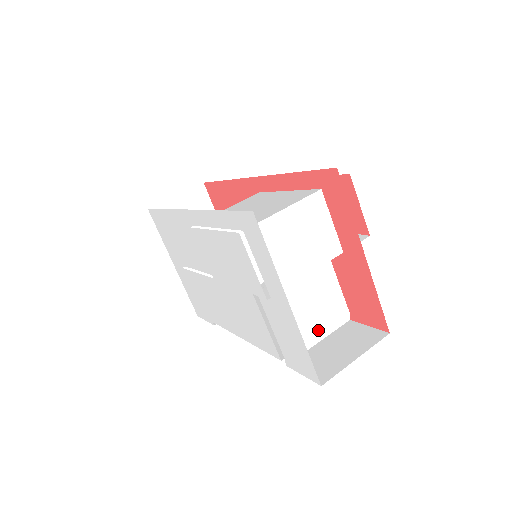
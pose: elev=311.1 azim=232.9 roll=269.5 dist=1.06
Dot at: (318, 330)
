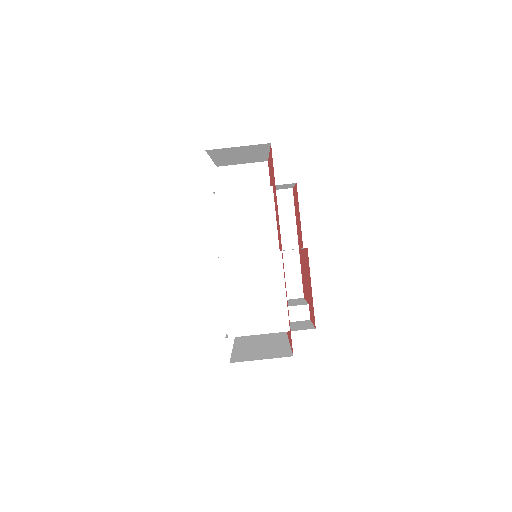
Dot at: occluded
